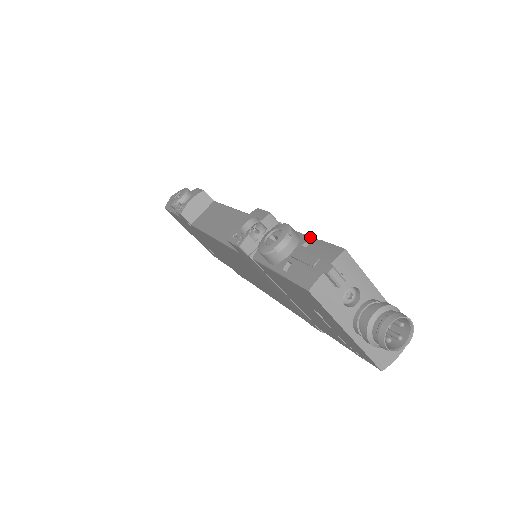
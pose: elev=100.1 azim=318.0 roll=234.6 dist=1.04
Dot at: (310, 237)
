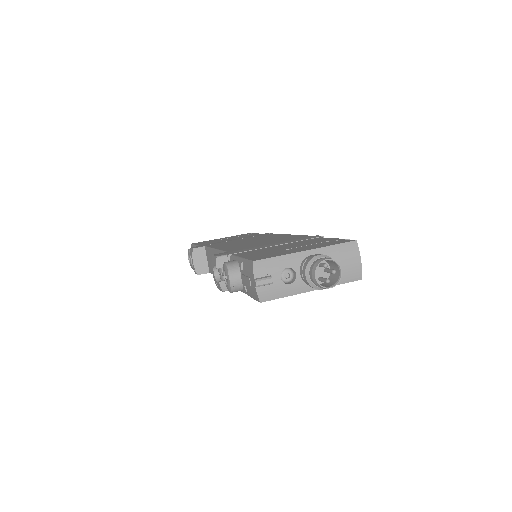
Dot at: (241, 259)
